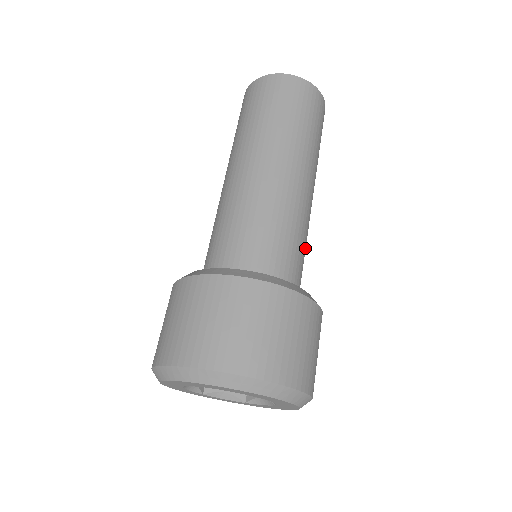
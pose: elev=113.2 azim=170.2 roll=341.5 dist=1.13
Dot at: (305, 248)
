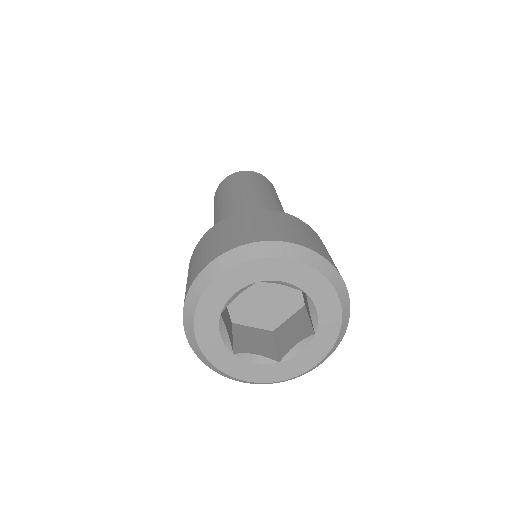
Dot at: occluded
